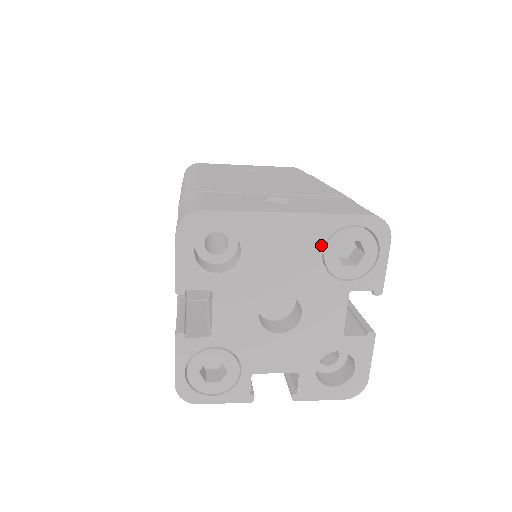
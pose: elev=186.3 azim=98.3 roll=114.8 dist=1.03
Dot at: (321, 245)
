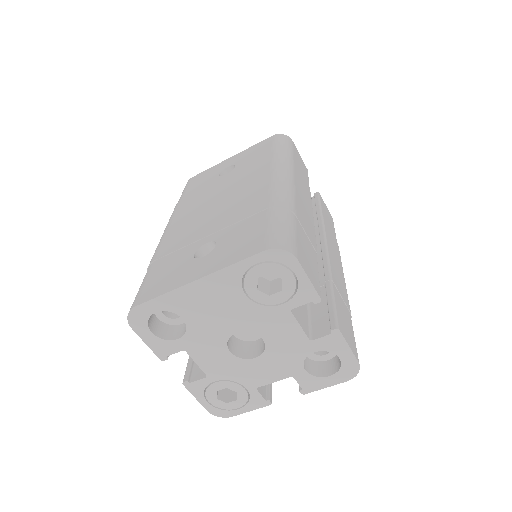
Dot at: (240, 290)
